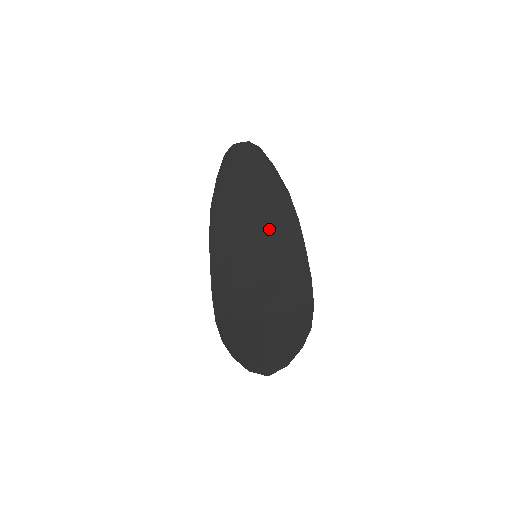
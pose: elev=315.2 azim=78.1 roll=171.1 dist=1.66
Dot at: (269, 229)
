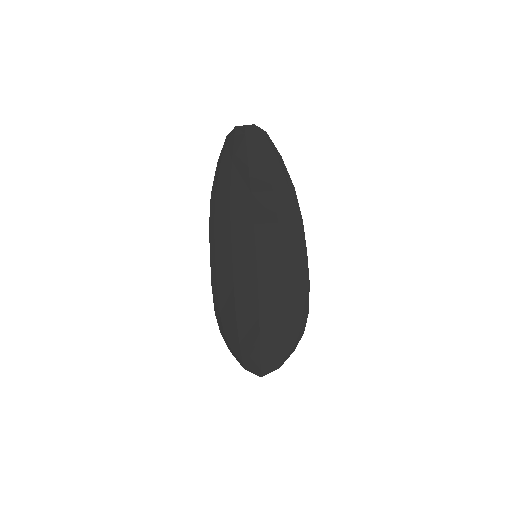
Dot at: (271, 228)
